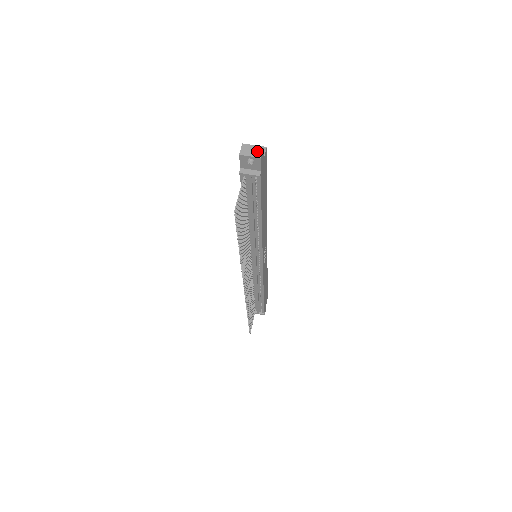
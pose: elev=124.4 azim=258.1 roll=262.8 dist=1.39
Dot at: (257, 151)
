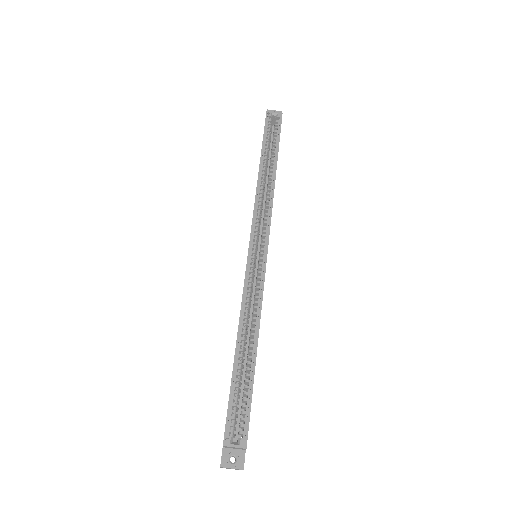
Dot at: occluded
